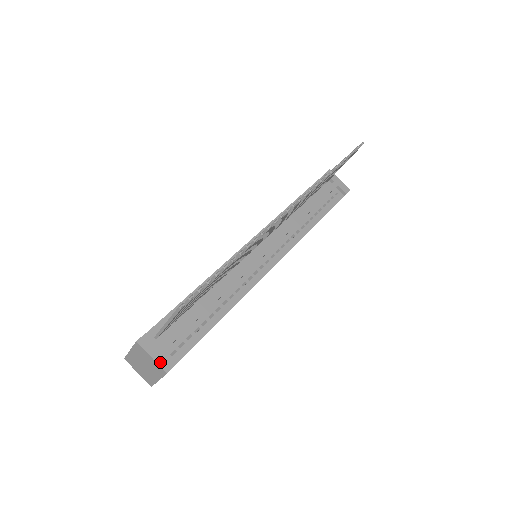
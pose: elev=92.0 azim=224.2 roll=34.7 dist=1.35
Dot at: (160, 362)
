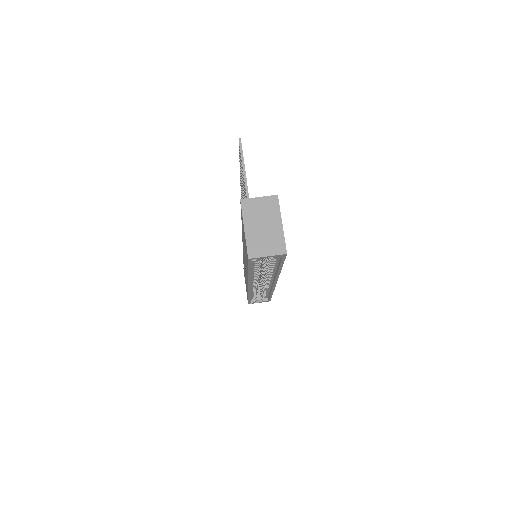
Dot at: (267, 197)
